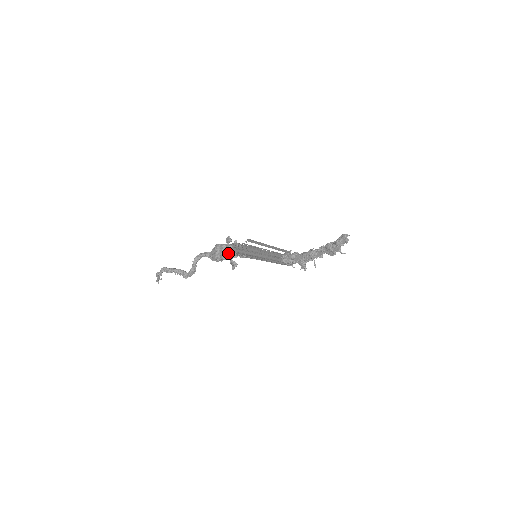
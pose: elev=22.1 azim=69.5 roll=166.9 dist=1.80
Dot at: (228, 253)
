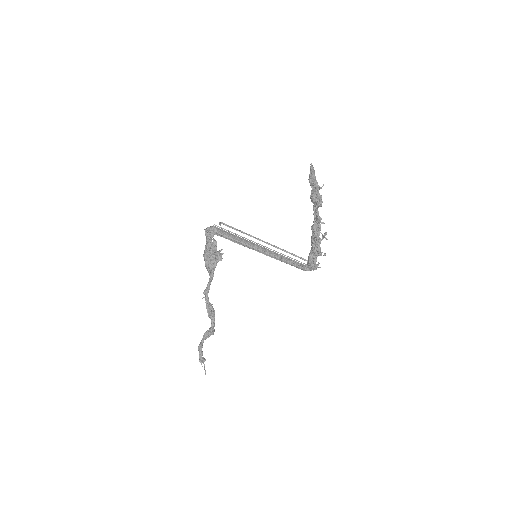
Dot at: (207, 243)
